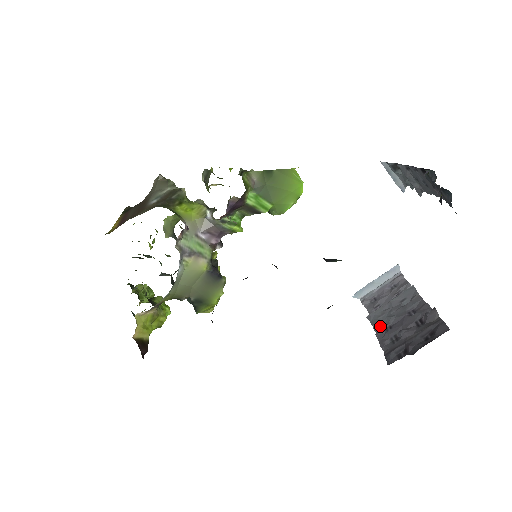
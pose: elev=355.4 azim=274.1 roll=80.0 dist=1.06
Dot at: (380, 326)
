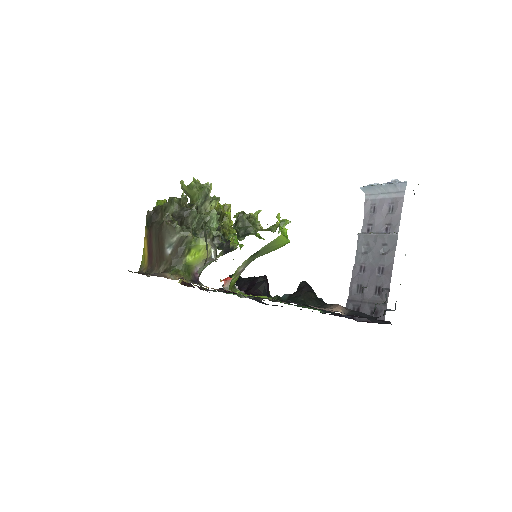
Dot at: (359, 260)
